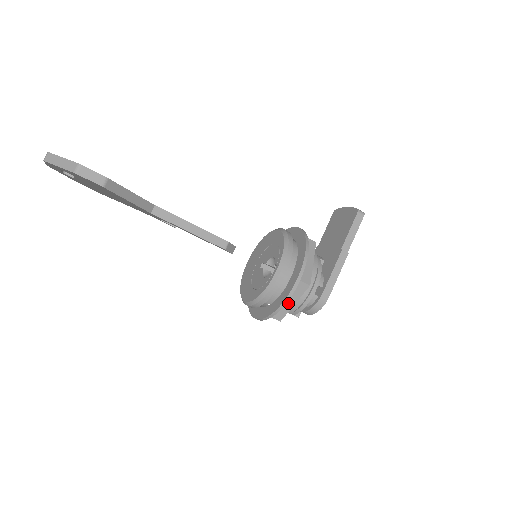
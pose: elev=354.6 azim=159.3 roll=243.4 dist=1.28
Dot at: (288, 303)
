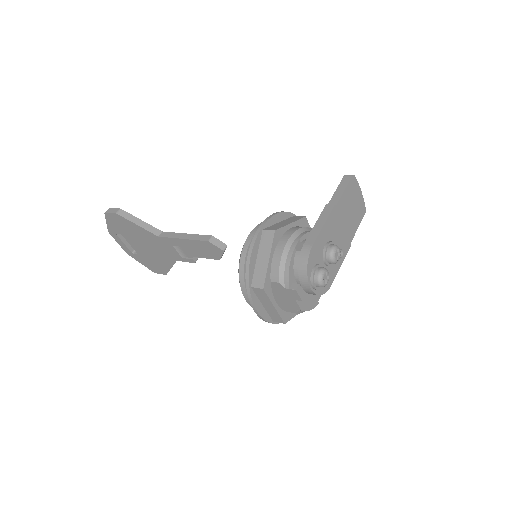
Dot at: (262, 262)
